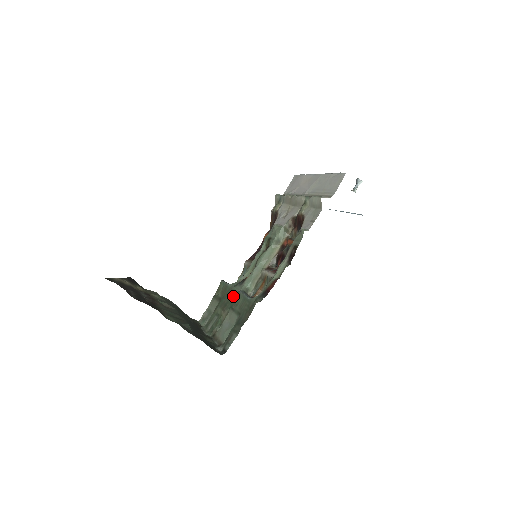
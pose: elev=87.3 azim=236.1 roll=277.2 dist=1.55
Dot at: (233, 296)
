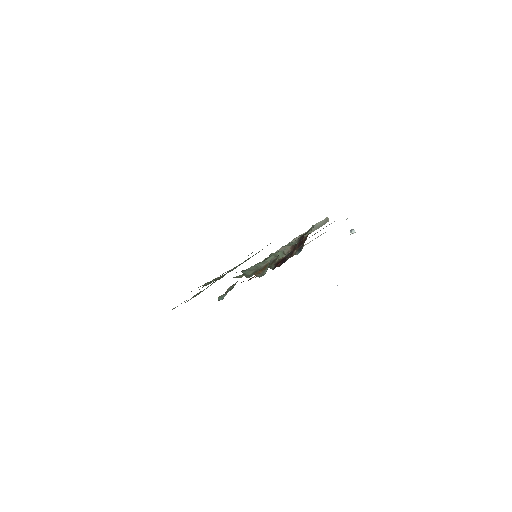
Dot at: occluded
